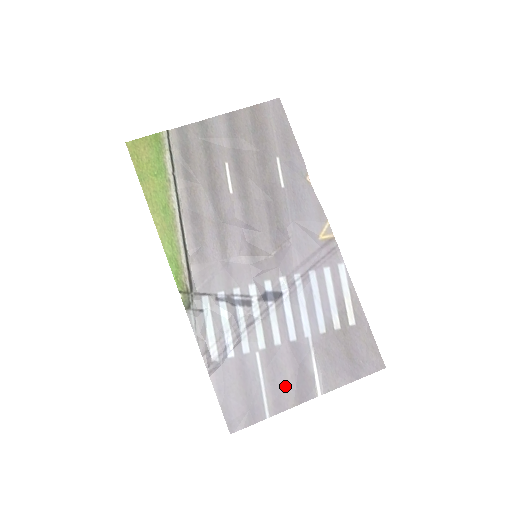
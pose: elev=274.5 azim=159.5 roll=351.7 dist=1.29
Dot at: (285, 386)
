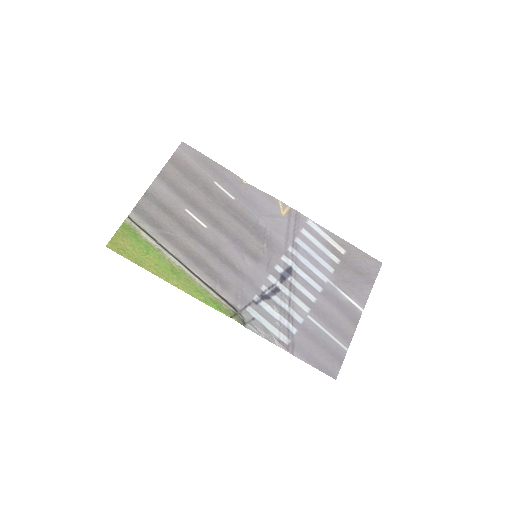
Dot at: (340, 322)
